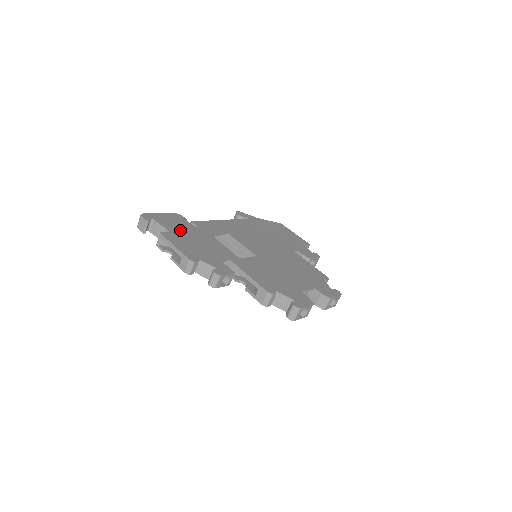
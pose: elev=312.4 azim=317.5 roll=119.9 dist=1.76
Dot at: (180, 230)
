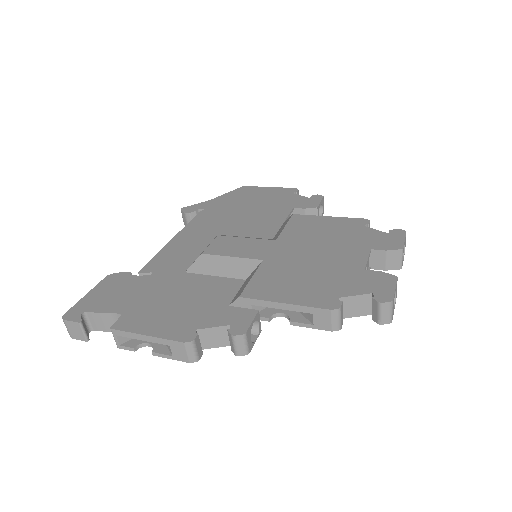
Dot at: (134, 299)
